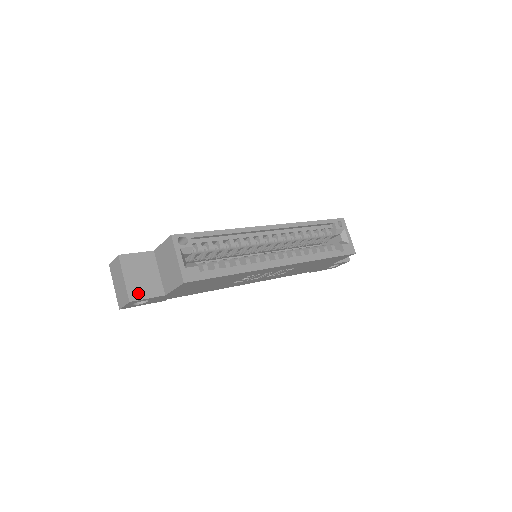
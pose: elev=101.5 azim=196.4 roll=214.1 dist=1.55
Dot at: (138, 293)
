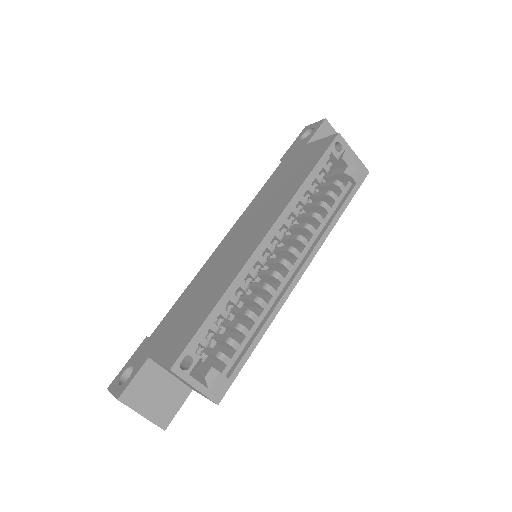
Dot at: (166, 415)
